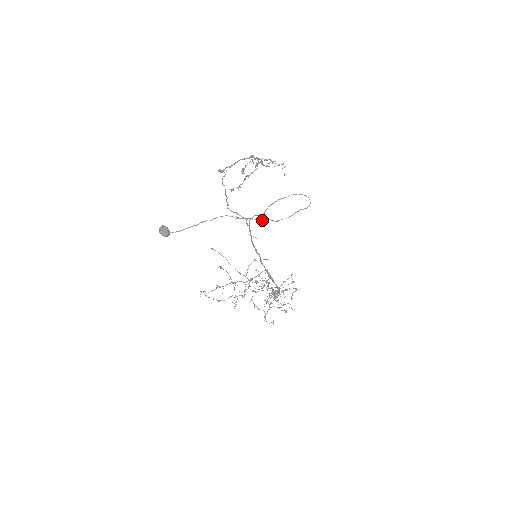
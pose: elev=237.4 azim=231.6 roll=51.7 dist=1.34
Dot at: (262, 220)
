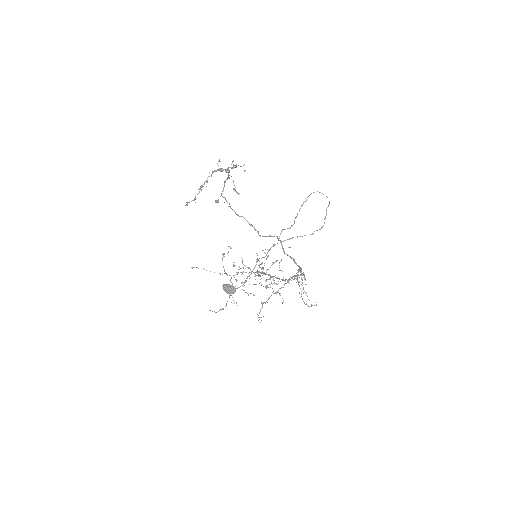
Dot at: (312, 234)
